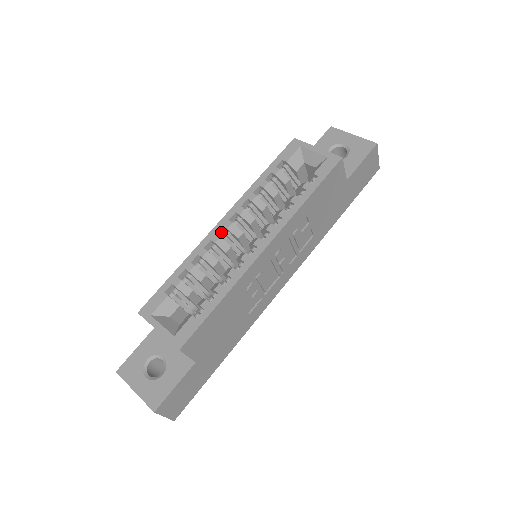
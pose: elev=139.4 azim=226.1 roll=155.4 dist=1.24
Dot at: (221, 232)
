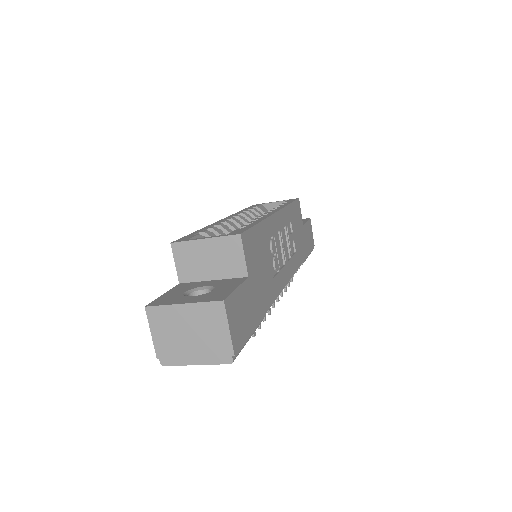
Dot at: occluded
